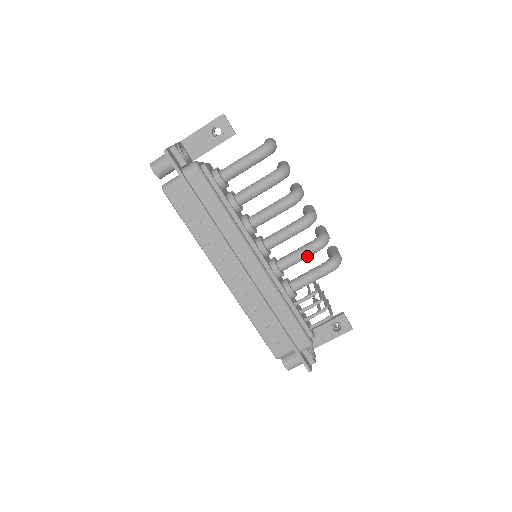
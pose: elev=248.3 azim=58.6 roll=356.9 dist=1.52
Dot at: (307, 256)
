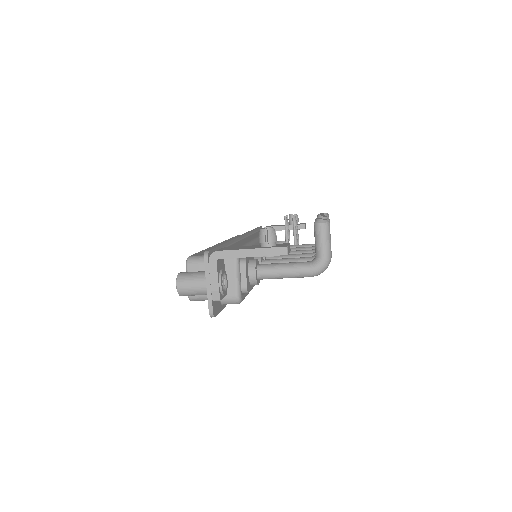
Dot at: occluded
